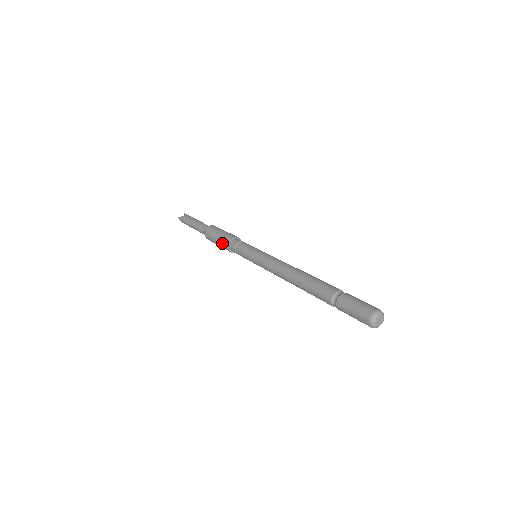
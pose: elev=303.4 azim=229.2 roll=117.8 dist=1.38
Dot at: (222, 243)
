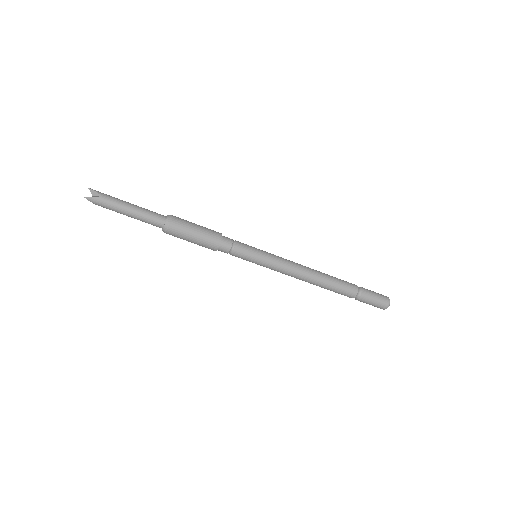
Dot at: (207, 244)
